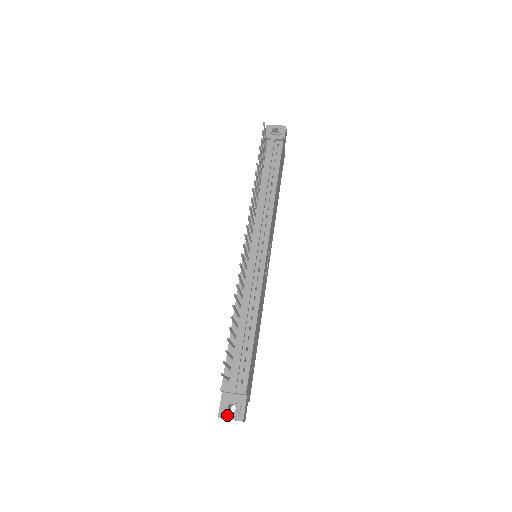
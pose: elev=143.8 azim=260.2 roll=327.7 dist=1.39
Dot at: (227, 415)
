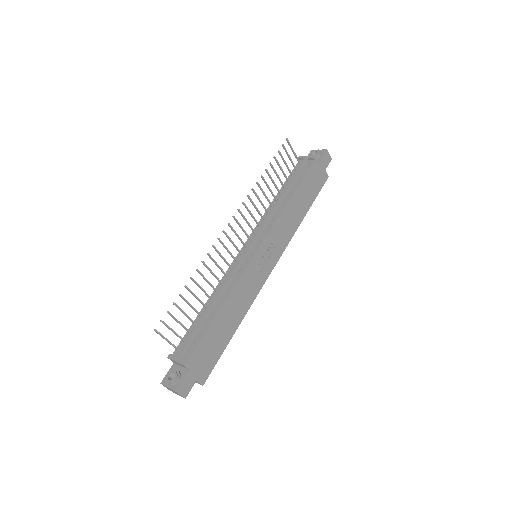
Dot at: (166, 382)
